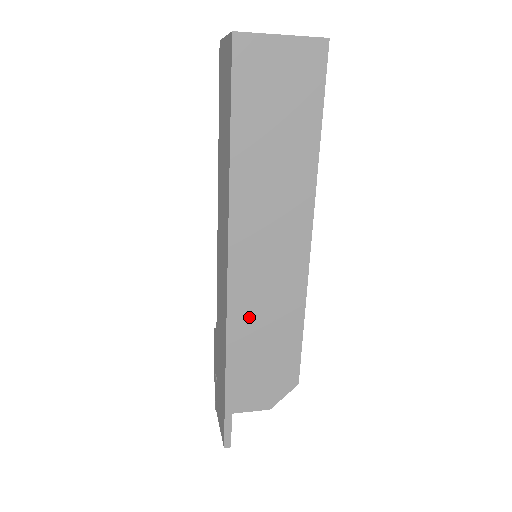
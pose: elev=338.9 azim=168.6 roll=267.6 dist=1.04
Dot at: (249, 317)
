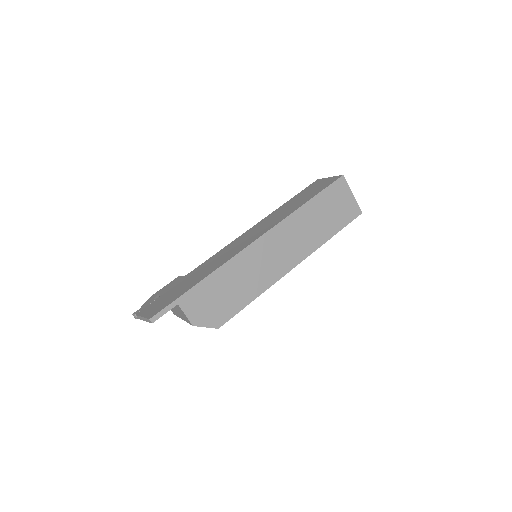
Dot at: (241, 267)
